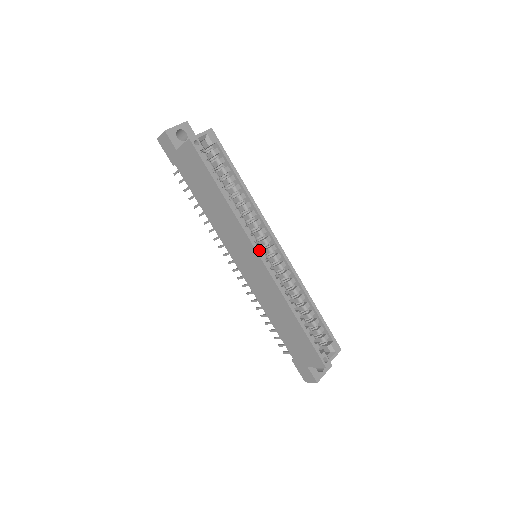
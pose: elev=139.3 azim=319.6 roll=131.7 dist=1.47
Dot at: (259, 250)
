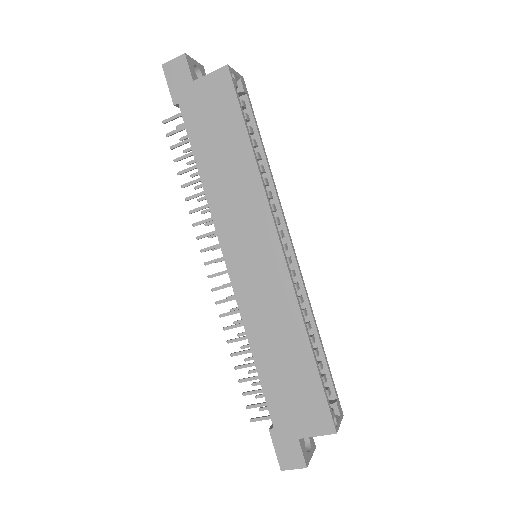
Dot at: occluded
